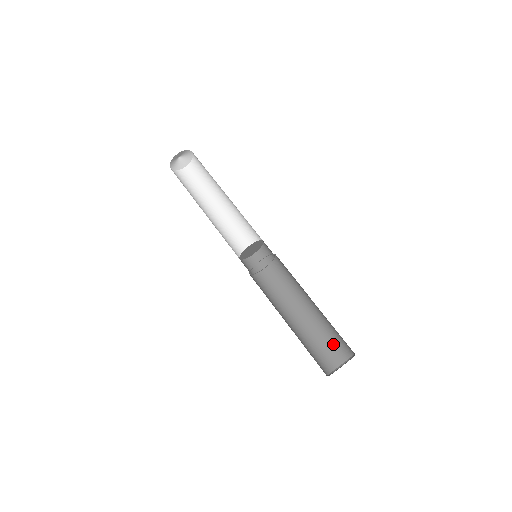
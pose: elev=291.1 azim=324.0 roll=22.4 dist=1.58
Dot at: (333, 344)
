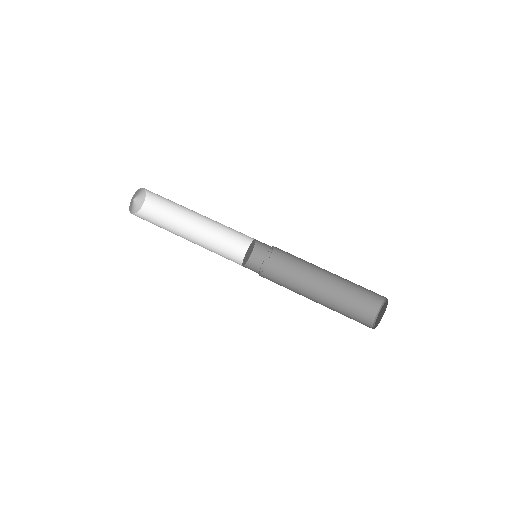
Dot at: (367, 291)
